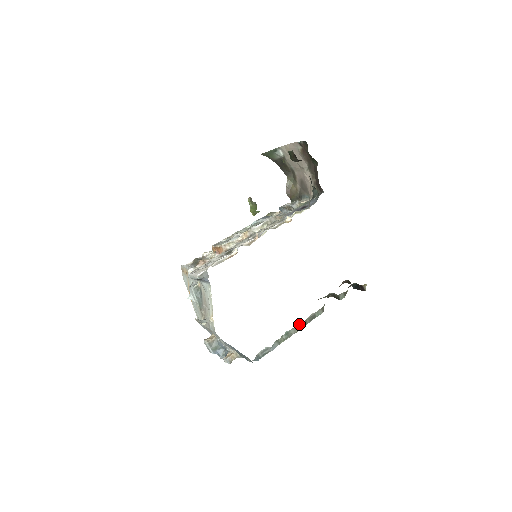
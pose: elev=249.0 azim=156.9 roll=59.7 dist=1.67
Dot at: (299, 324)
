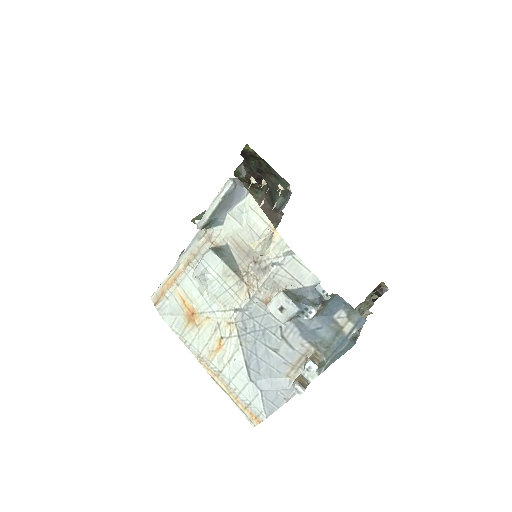
Dot at: occluded
